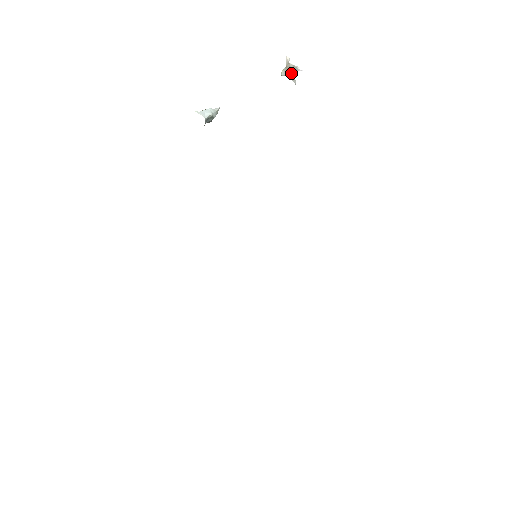
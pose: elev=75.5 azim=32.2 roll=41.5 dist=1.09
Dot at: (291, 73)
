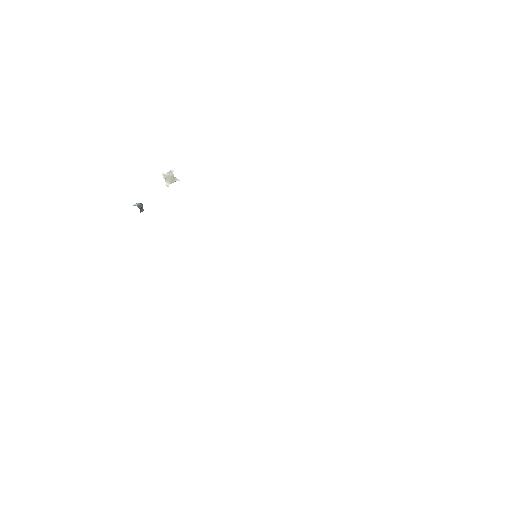
Dot at: (171, 178)
